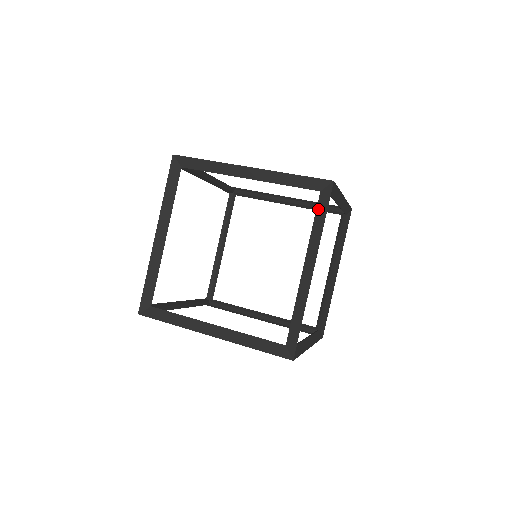
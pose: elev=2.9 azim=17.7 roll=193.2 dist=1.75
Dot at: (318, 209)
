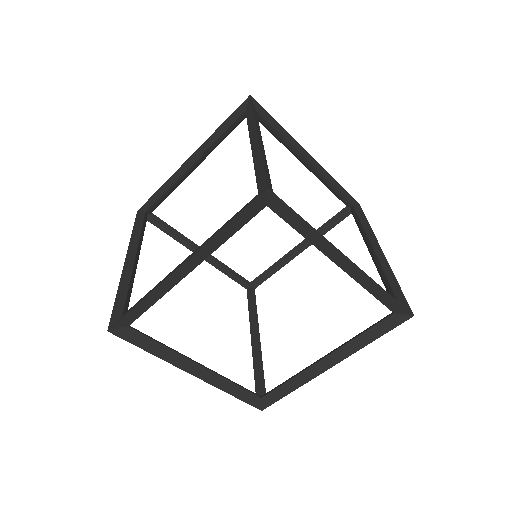
Dot at: (247, 116)
